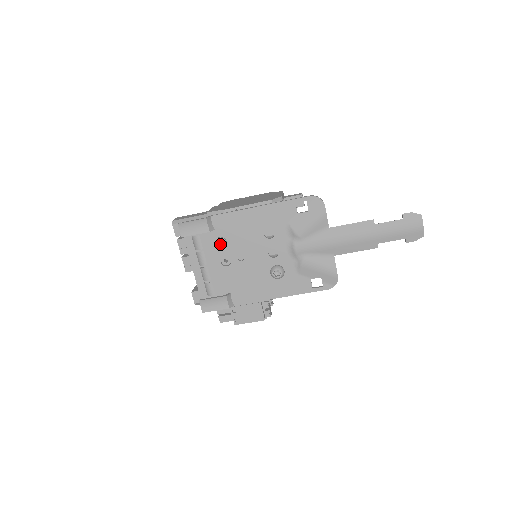
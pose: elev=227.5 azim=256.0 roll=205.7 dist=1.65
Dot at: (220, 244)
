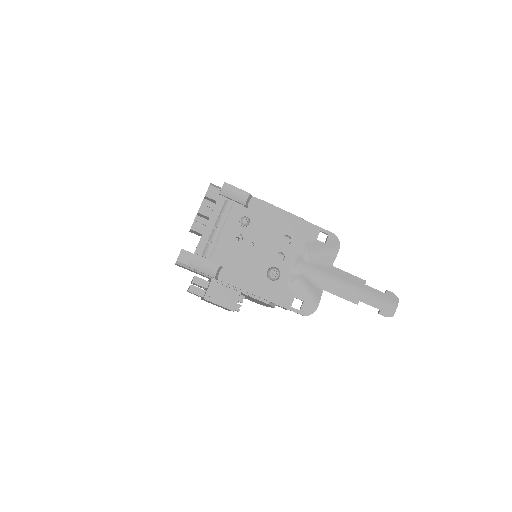
Dot at: (244, 221)
